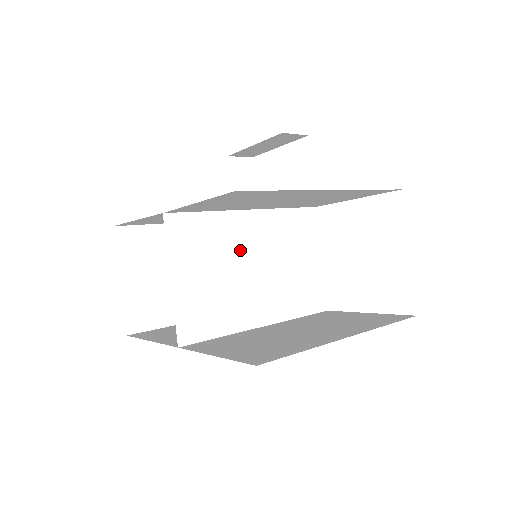
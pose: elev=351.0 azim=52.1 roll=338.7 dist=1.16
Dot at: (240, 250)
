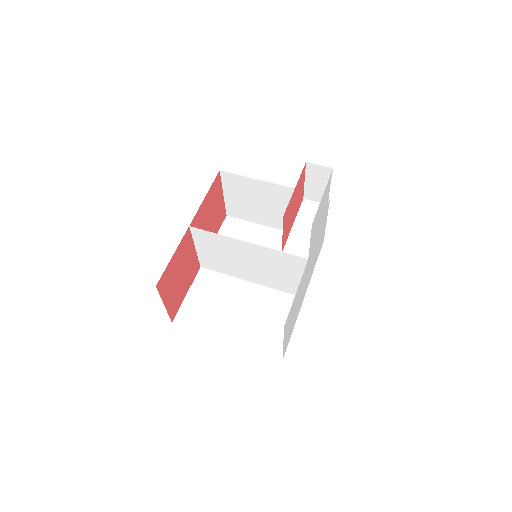
Dot at: (238, 254)
